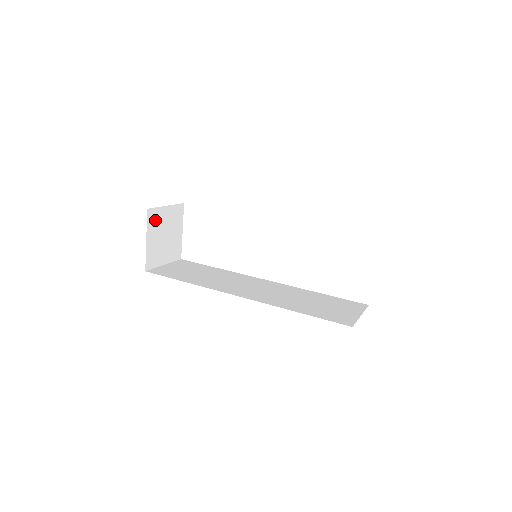
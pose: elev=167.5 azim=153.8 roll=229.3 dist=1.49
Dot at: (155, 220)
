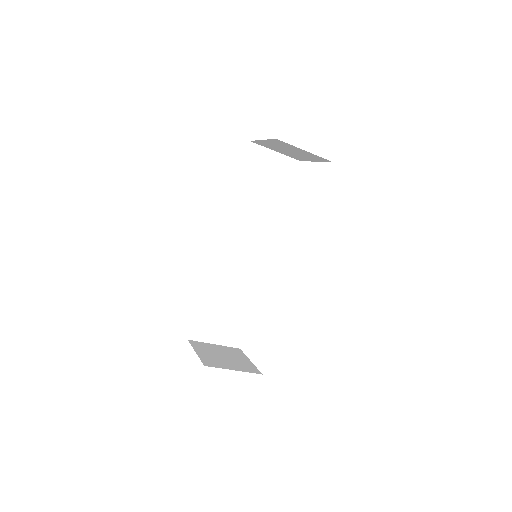
Dot at: (202, 347)
